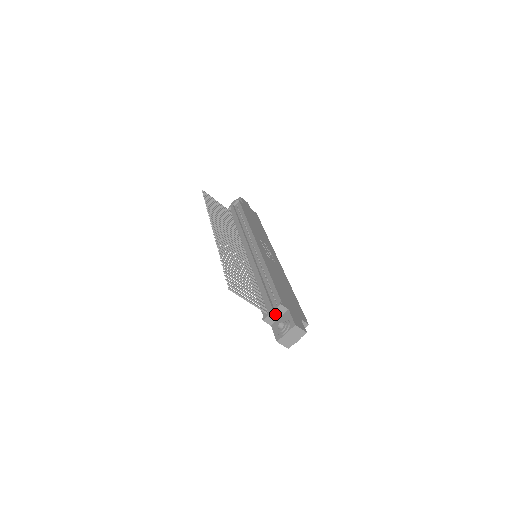
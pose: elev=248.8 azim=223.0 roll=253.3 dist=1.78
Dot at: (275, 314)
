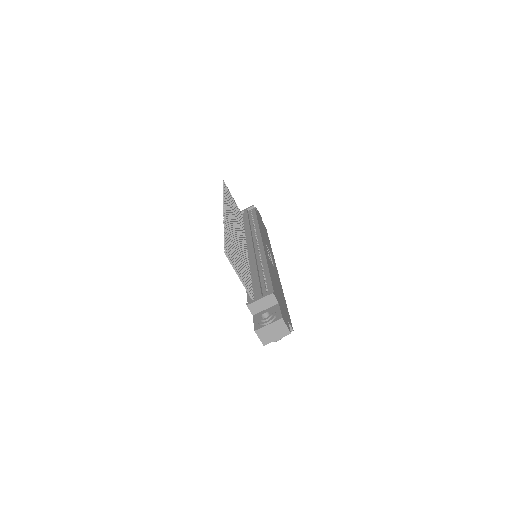
Dot at: (262, 303)
